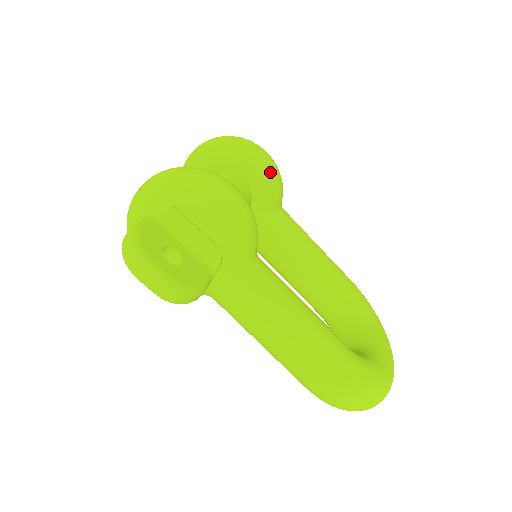
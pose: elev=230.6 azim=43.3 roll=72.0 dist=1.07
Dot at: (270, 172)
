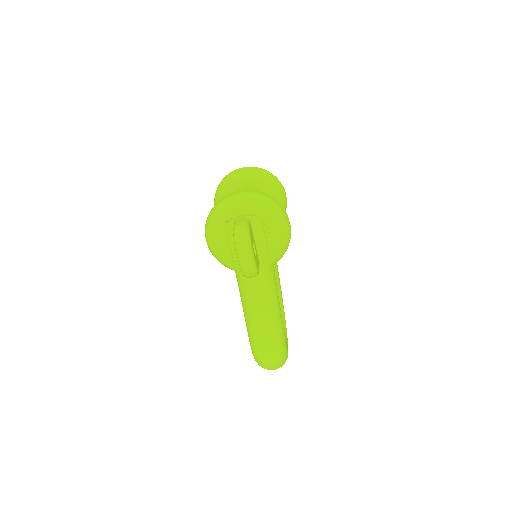
Dot at: (284, 209)
